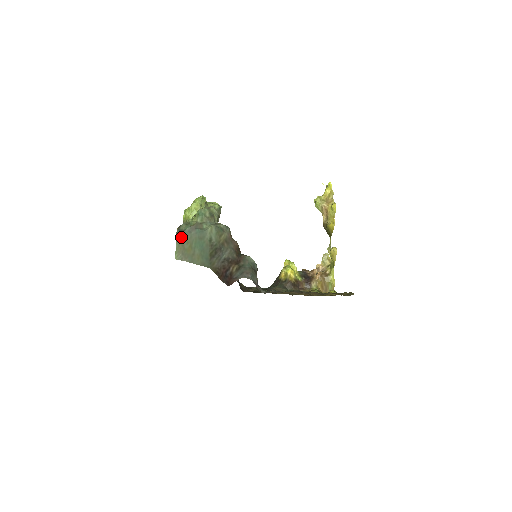
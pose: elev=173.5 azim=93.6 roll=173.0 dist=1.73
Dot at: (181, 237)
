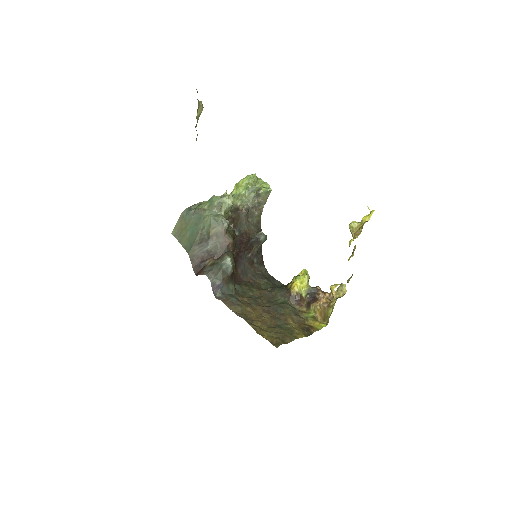
Dot at: (184, 216)
